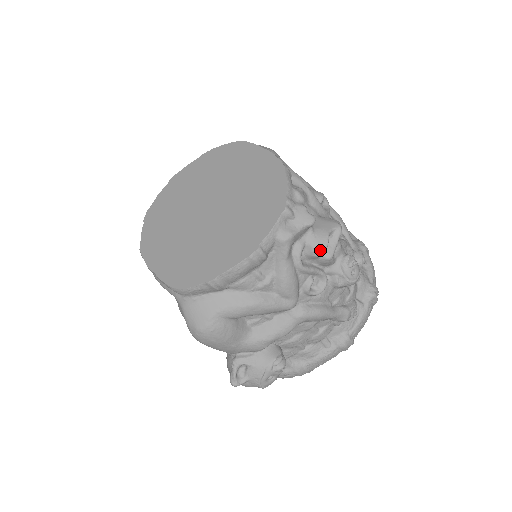
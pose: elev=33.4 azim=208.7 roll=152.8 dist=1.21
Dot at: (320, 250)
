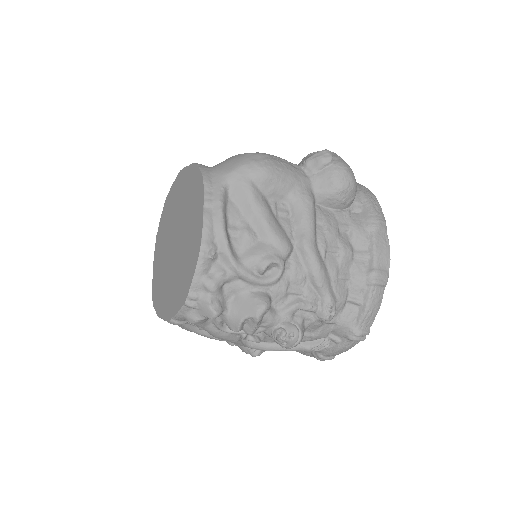
Dot at: occluded
